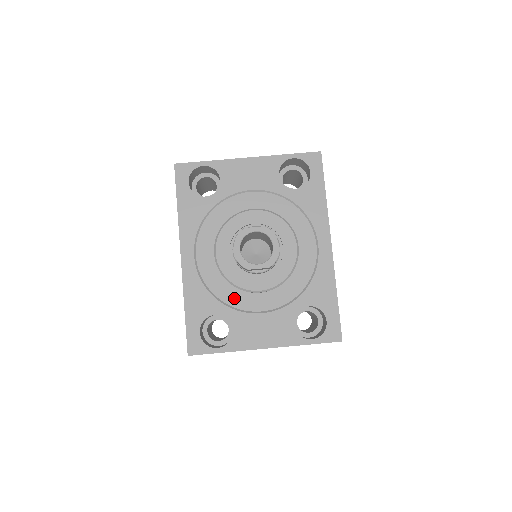
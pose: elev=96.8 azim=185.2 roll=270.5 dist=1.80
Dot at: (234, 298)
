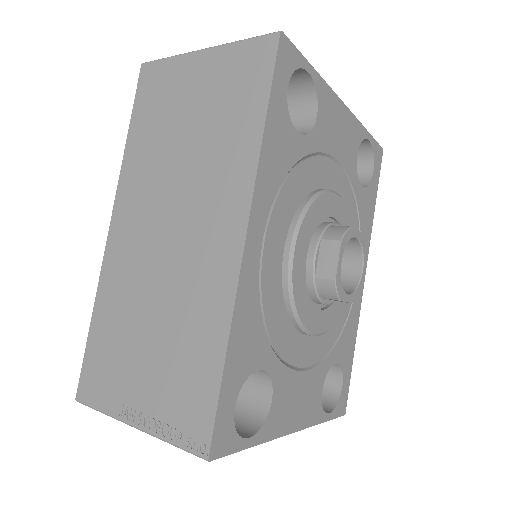
Dot at: (285, 340)
